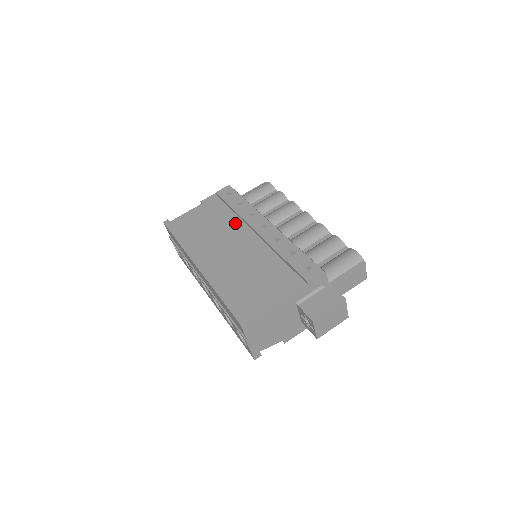
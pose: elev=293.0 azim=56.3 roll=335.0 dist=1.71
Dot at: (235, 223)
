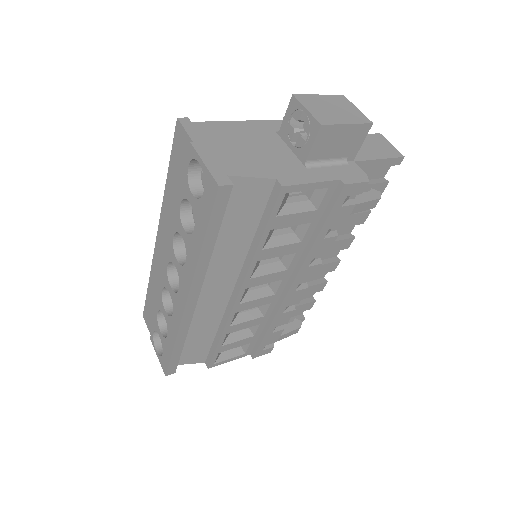
Dot at: occluded
